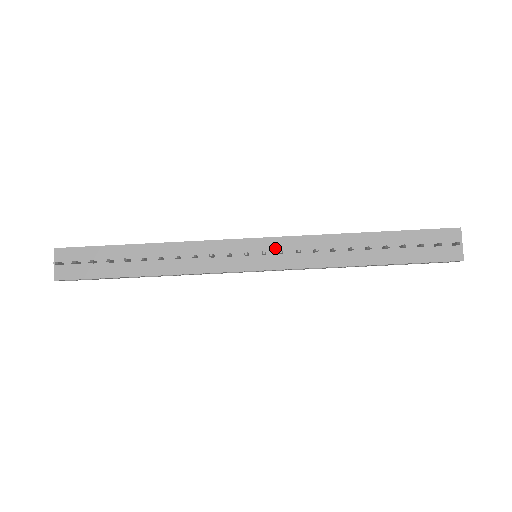
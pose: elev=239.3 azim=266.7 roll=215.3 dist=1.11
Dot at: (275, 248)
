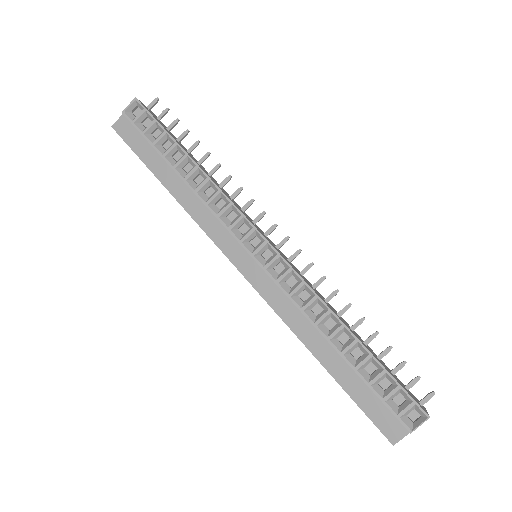
Dot at: occluded
